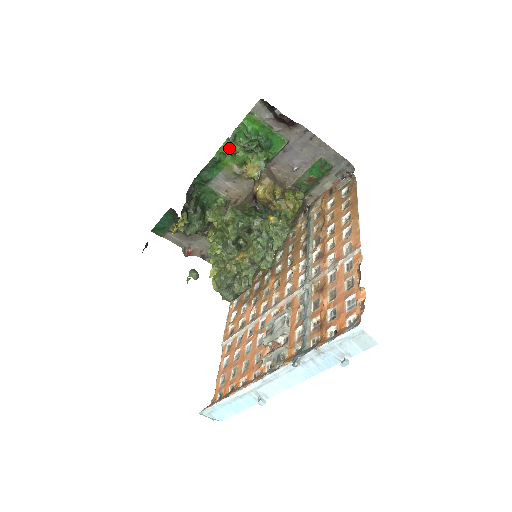
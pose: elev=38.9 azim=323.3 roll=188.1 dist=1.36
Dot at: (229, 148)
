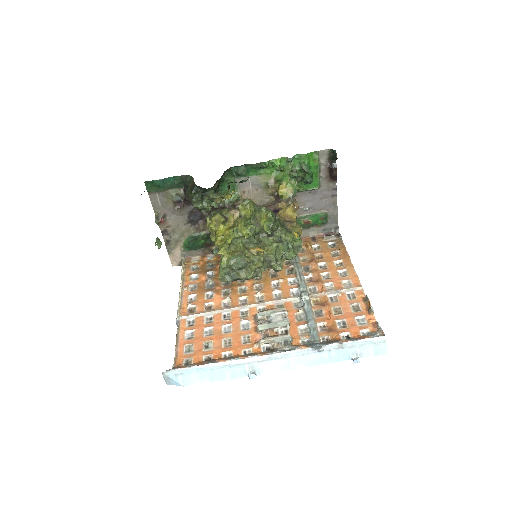
Dot at: (280, 164)
